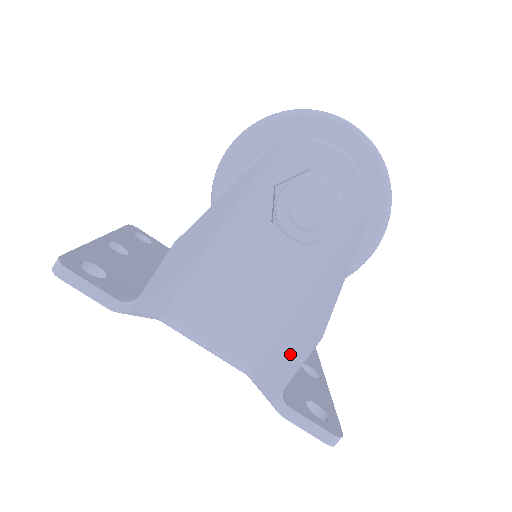
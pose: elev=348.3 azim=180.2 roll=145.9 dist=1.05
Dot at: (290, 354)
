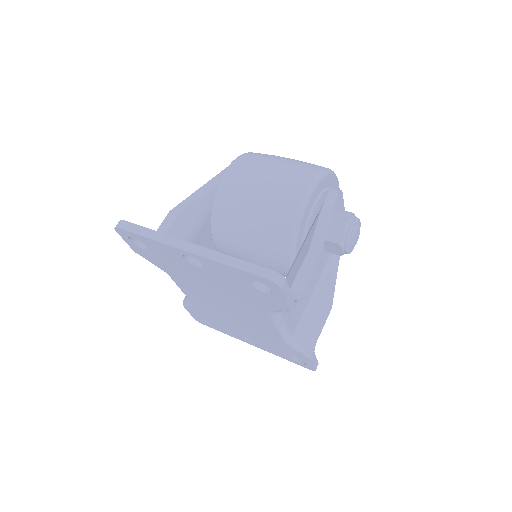
Dot at: (316, 321)
